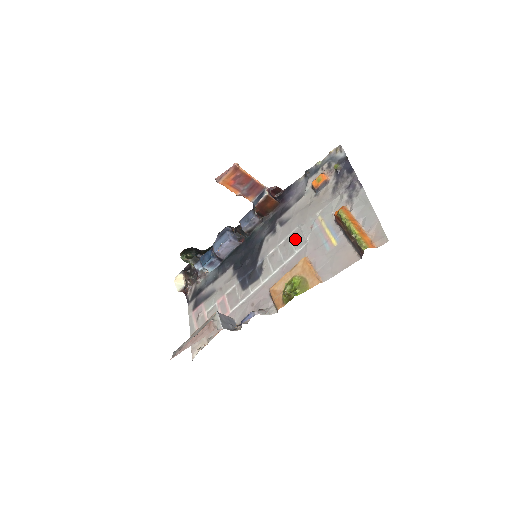
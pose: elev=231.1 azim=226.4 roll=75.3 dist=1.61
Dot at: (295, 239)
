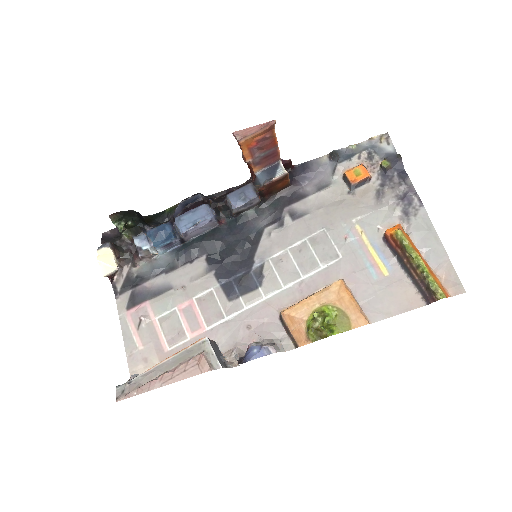
Dot at: (319, 247)
